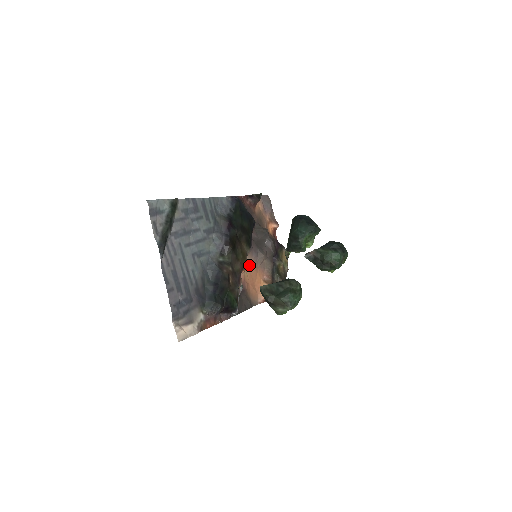
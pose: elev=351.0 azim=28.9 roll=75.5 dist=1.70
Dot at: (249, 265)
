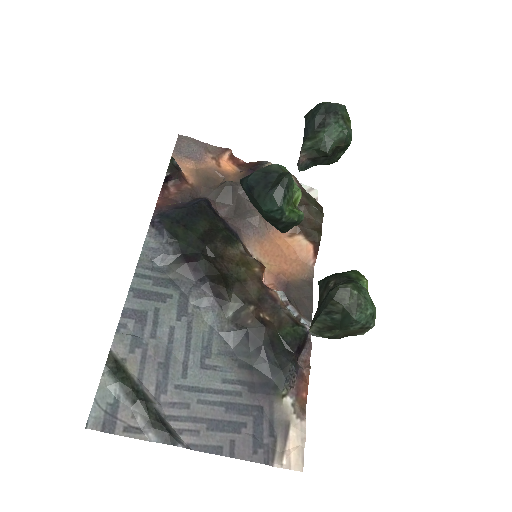
Dot at: (259, 251)
